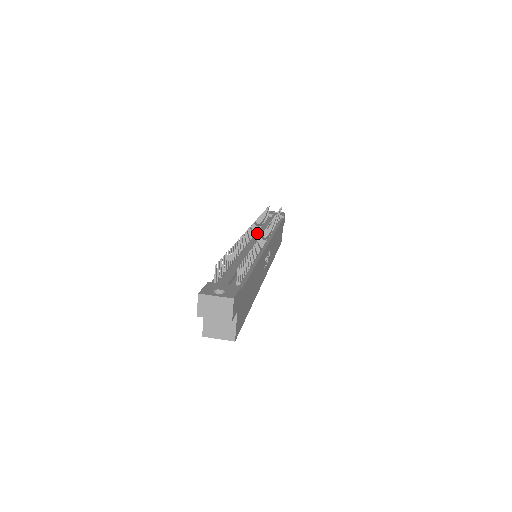
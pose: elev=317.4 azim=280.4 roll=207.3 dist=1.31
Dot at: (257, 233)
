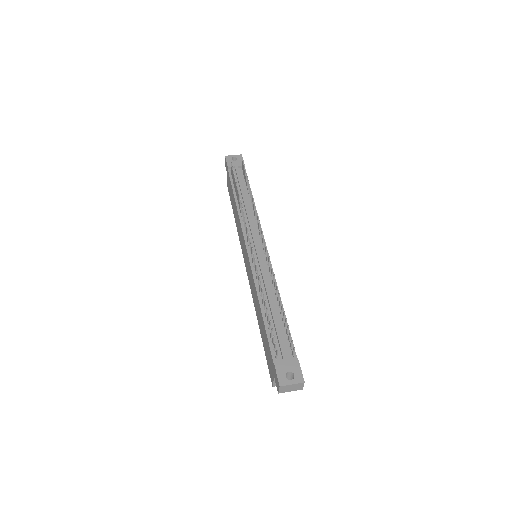
Dot at: (246, 225)
